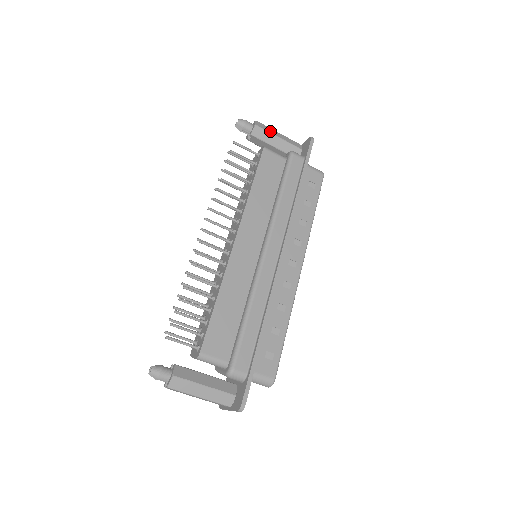
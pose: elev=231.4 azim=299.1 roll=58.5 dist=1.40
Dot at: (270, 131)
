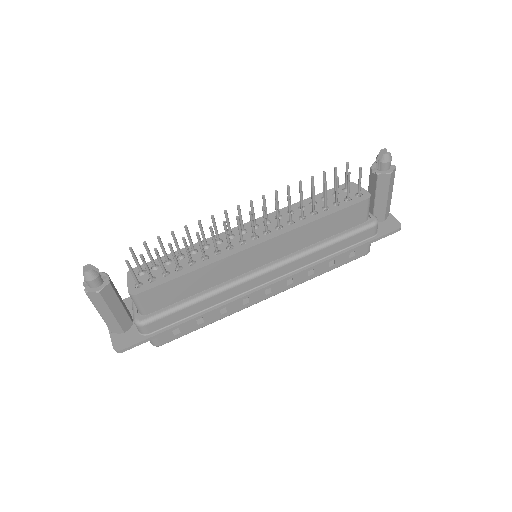
Dot at: (390, 187)
